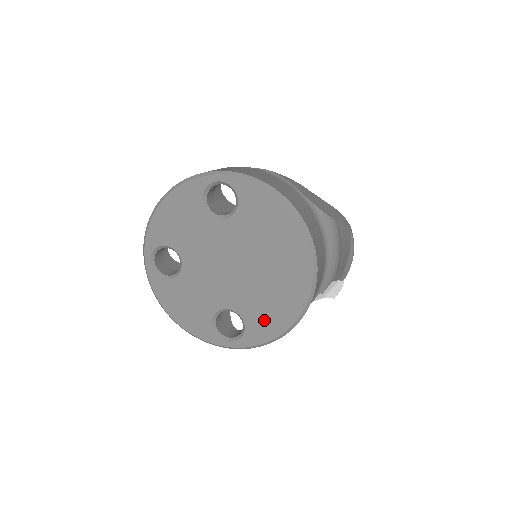
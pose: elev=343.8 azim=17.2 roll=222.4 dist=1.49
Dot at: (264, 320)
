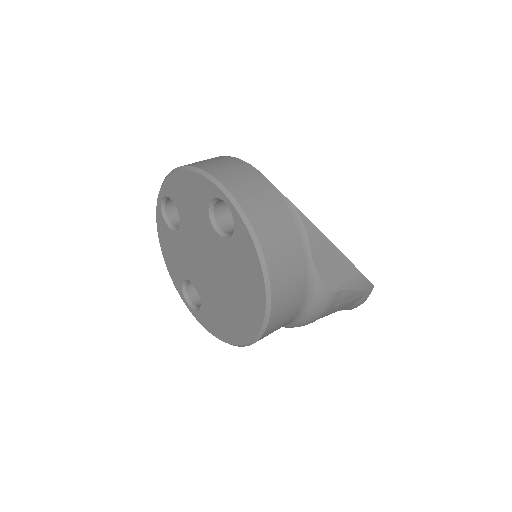
Dot at: (213, 319)
